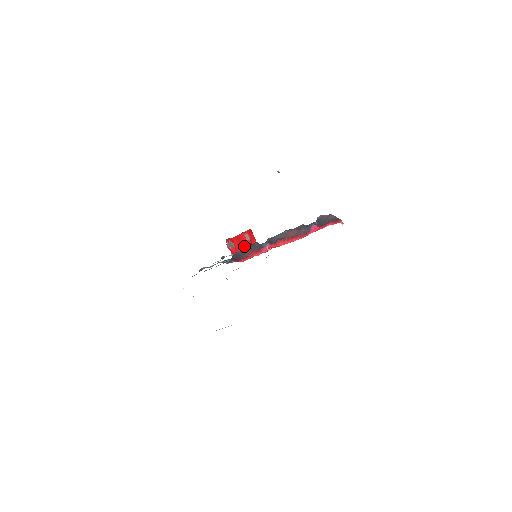
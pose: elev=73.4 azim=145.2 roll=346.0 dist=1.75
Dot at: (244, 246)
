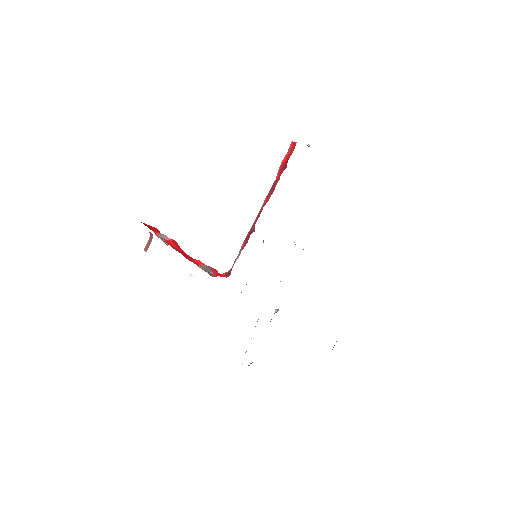
Dot at: (182, 250)
